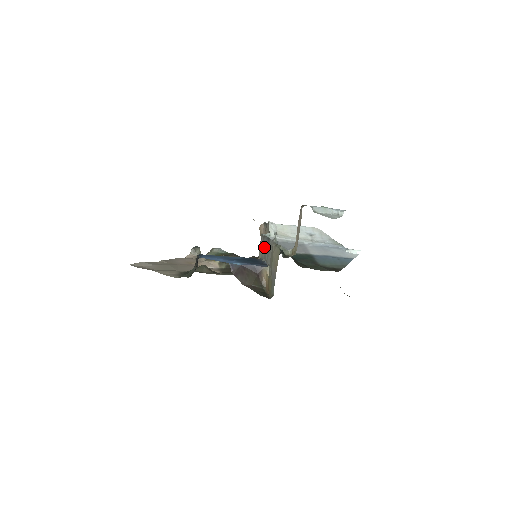
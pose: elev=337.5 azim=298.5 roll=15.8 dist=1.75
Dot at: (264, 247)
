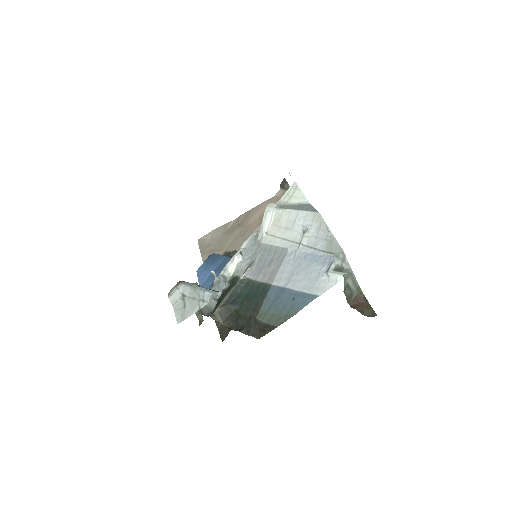
Dot at: occluded
